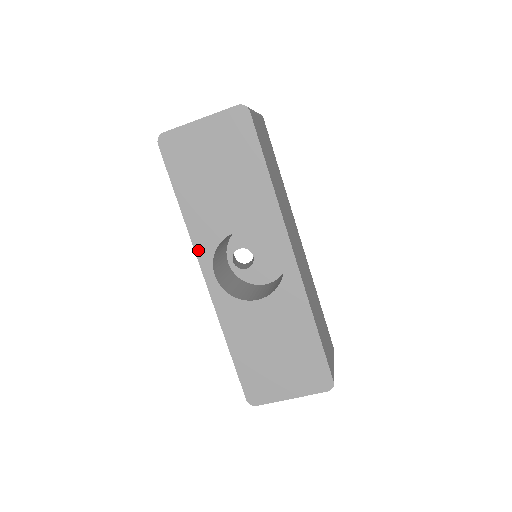
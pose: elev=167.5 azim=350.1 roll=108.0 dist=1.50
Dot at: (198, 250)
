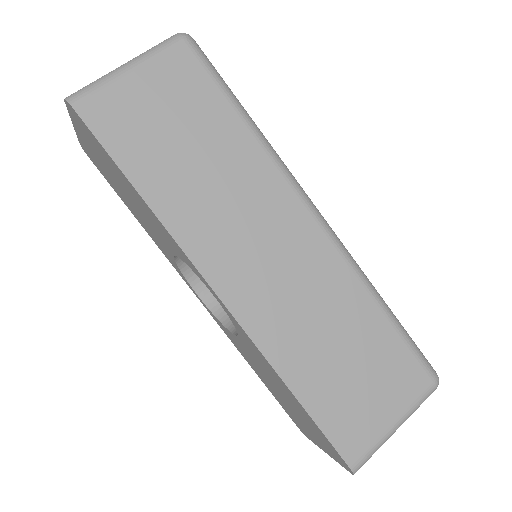
Dot at: (174, 267)
